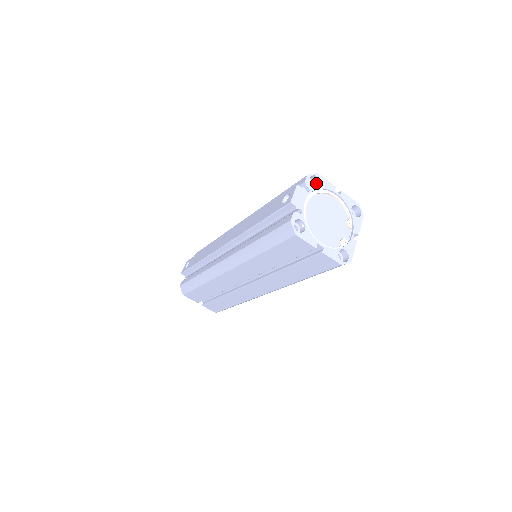
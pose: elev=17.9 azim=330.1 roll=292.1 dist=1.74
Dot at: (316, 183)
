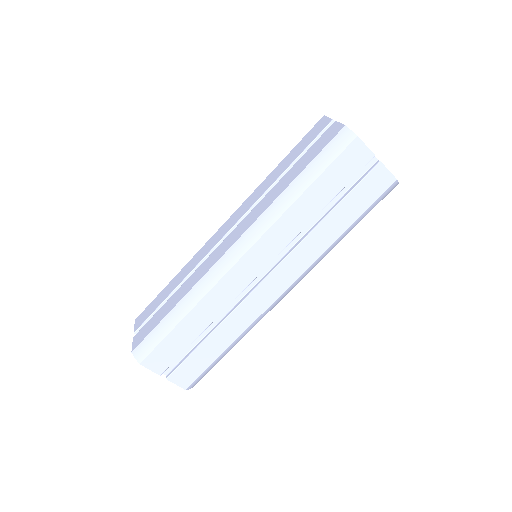
Dot at: occluded
